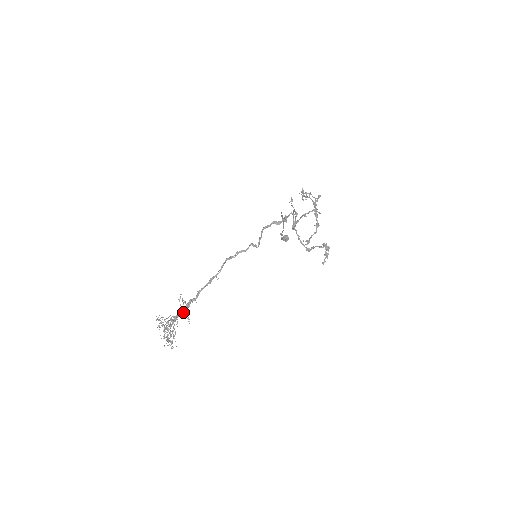
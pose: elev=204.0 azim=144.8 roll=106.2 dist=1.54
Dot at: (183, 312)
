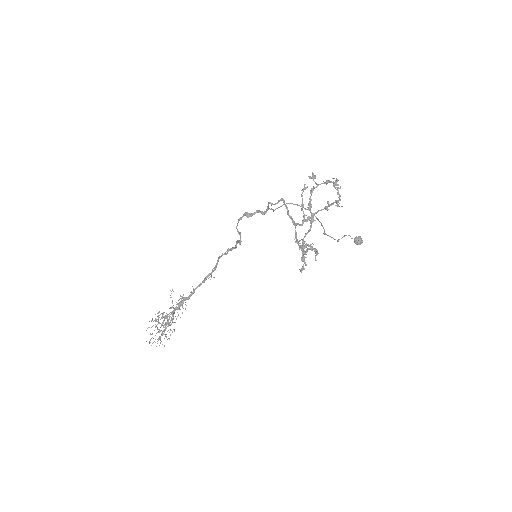
Dot at: (175, 310)
